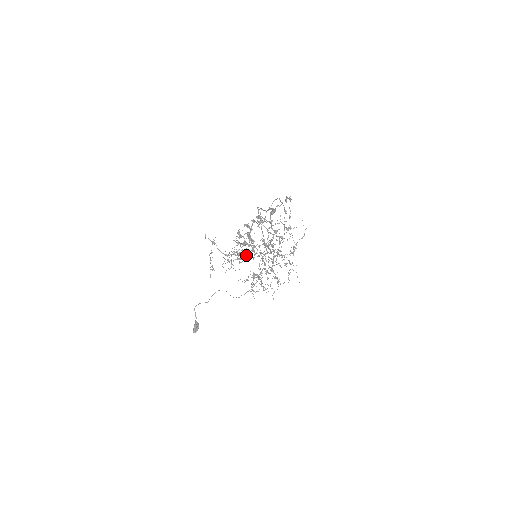
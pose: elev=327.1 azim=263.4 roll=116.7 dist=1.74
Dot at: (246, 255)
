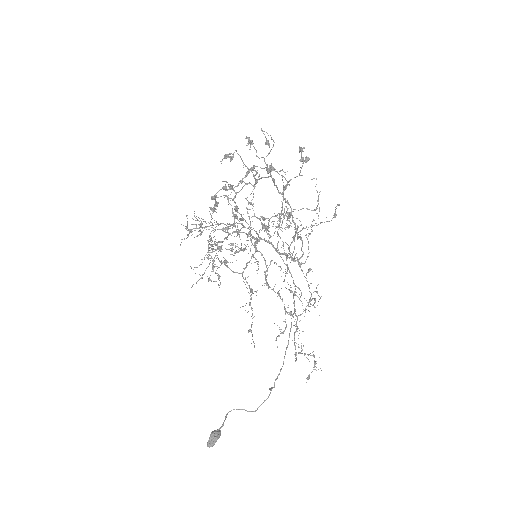
Dot at: (227, 236)
